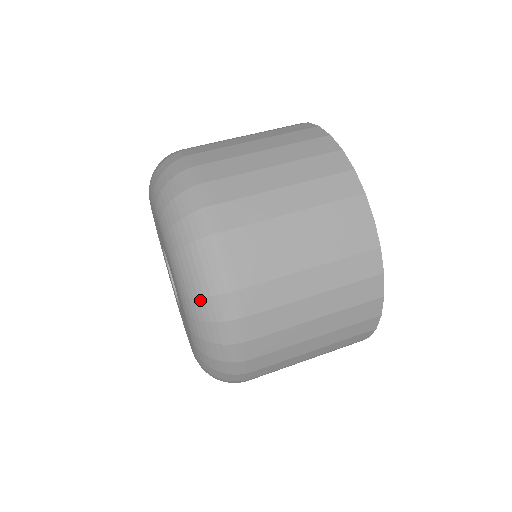
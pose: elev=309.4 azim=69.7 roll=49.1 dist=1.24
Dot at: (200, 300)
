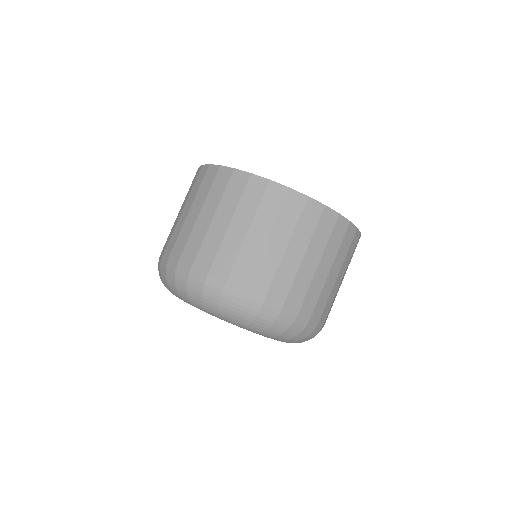
Dot at: occluded
